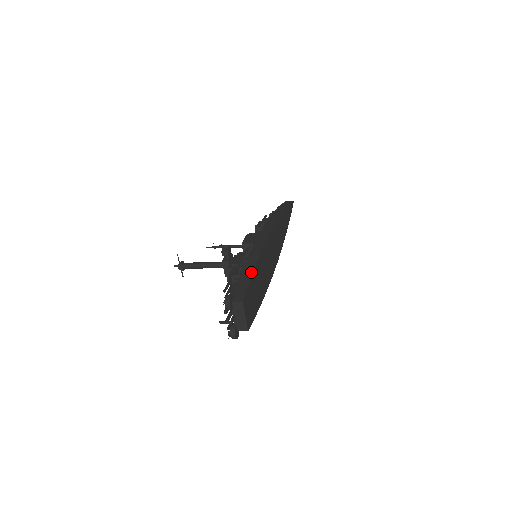
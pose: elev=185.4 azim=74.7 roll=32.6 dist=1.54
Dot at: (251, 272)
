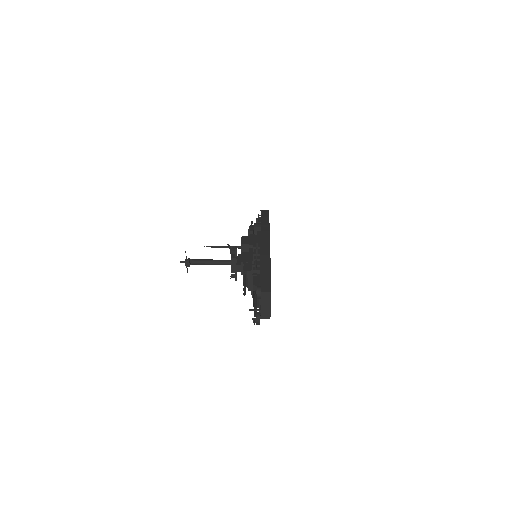
Dot at: (269, 268)
